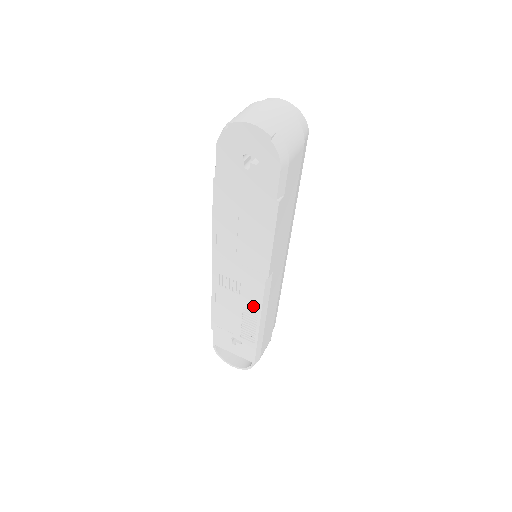
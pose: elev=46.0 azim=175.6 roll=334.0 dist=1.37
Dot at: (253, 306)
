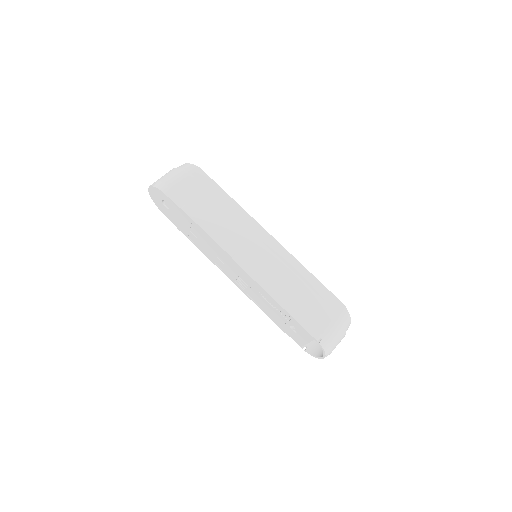
Dot at: (256, 286)
